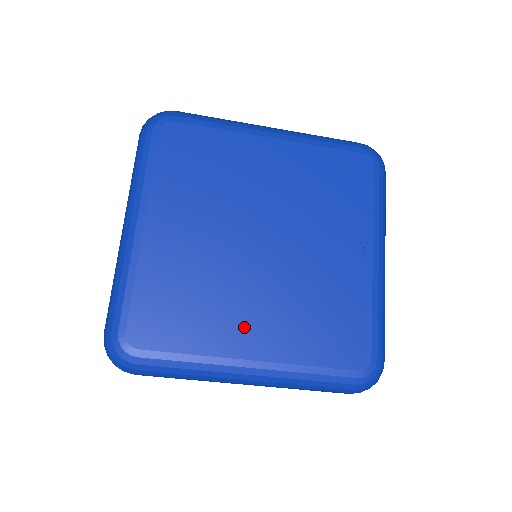
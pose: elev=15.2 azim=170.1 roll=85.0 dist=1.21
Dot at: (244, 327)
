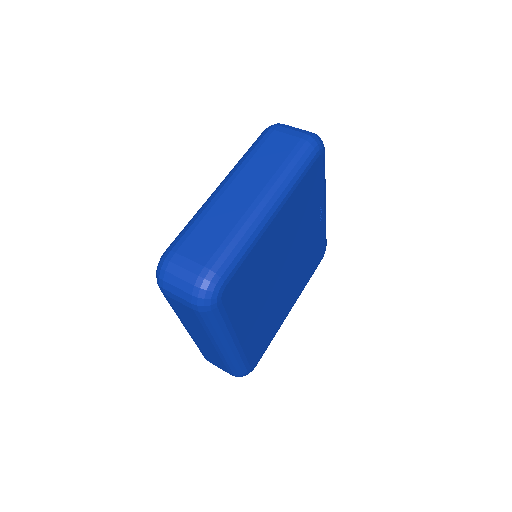
Dot at: (286, 305)
